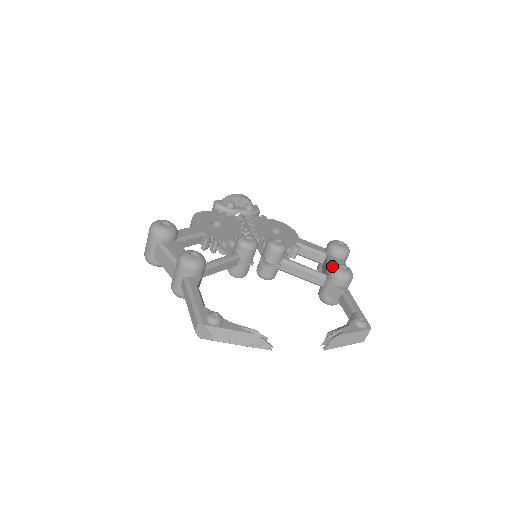
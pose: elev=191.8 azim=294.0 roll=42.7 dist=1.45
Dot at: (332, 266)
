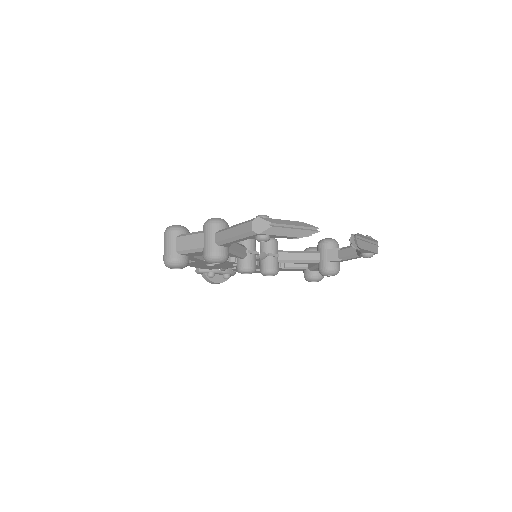
Dot at: (318, 242)
